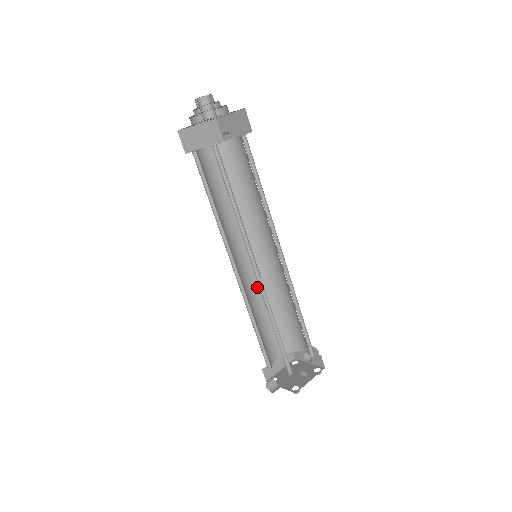
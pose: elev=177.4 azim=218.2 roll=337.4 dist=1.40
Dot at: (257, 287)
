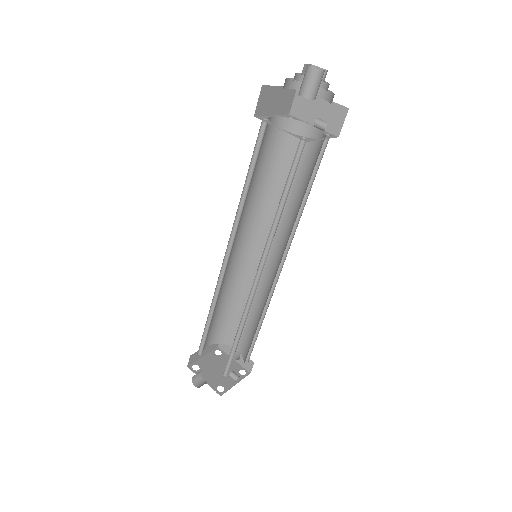
Dot at: (230, 277)
